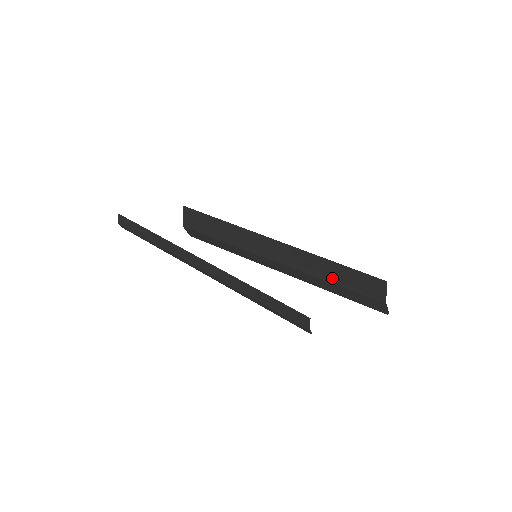
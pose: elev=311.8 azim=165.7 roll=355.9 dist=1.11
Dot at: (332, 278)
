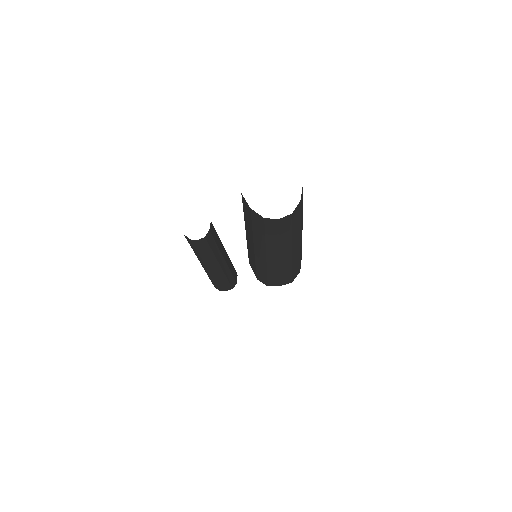
Dot at: (250, 224)
